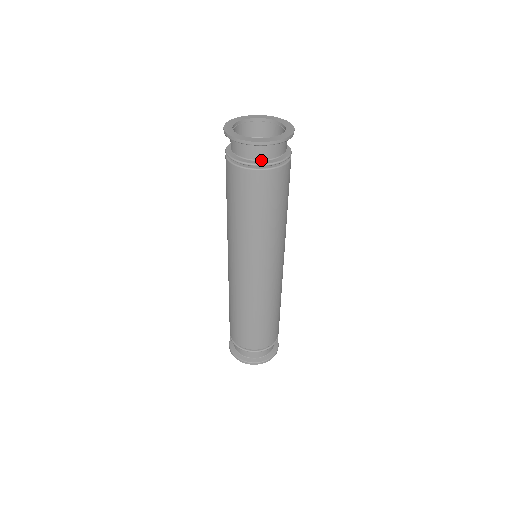
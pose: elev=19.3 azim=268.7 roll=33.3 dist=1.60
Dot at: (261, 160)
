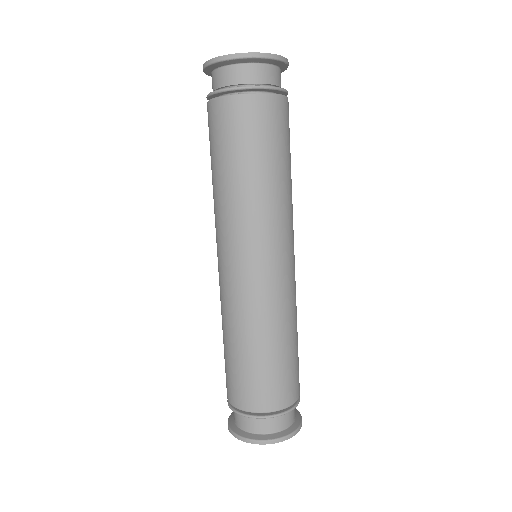
Dot at: occluded
